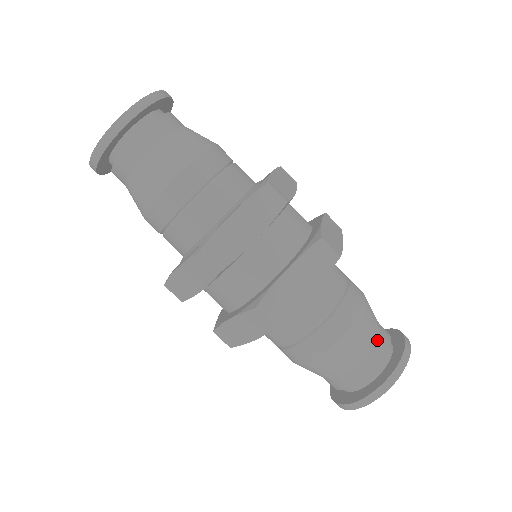
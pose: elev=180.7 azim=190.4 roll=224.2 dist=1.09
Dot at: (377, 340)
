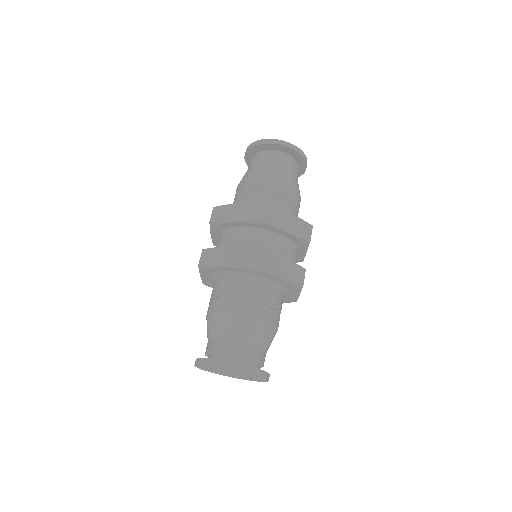
Dot at: (236, 343)
